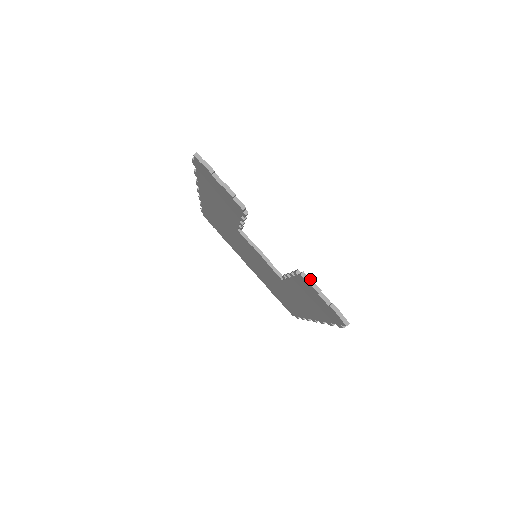
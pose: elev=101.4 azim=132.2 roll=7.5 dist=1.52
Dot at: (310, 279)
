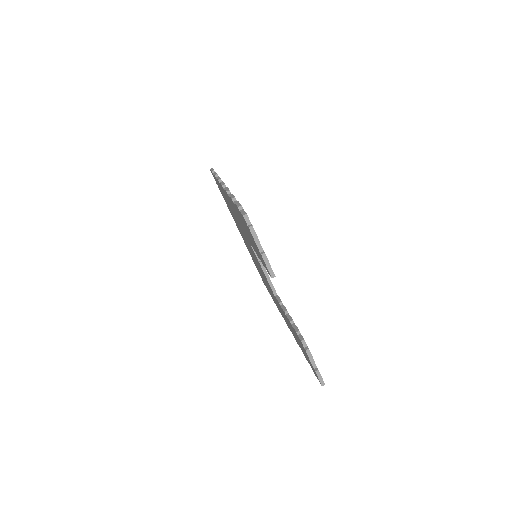
Dot at: (308, 348)
